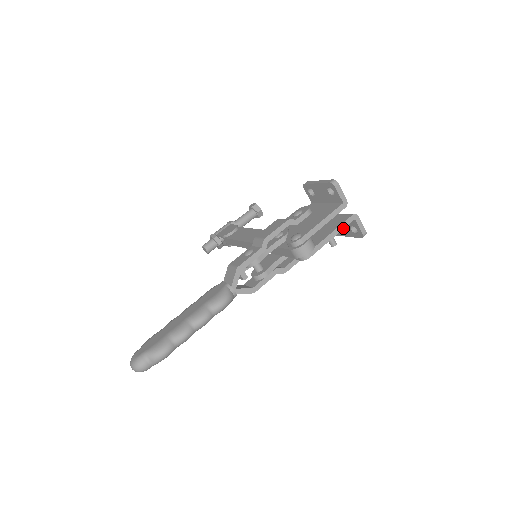
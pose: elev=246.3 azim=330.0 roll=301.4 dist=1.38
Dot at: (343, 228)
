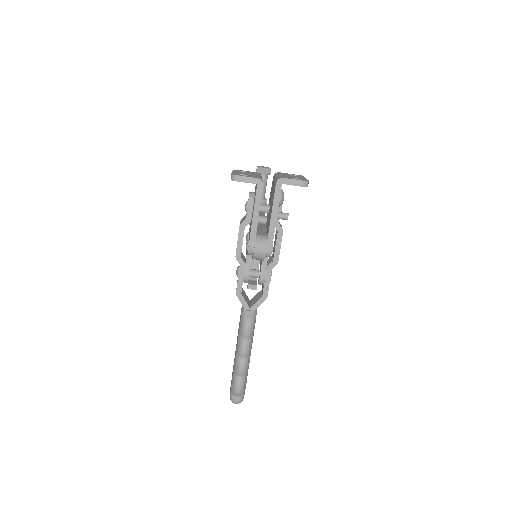
Dot at: (278, 202)
